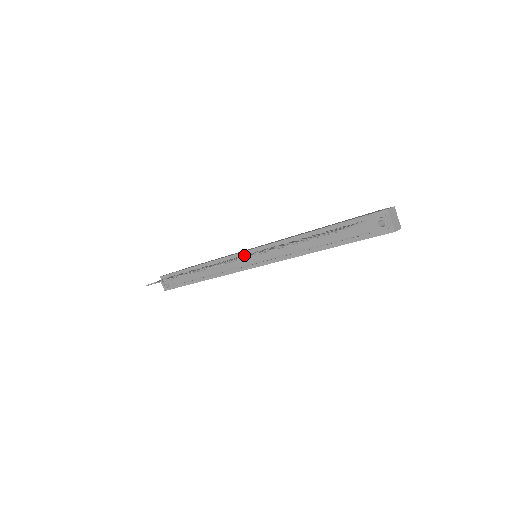
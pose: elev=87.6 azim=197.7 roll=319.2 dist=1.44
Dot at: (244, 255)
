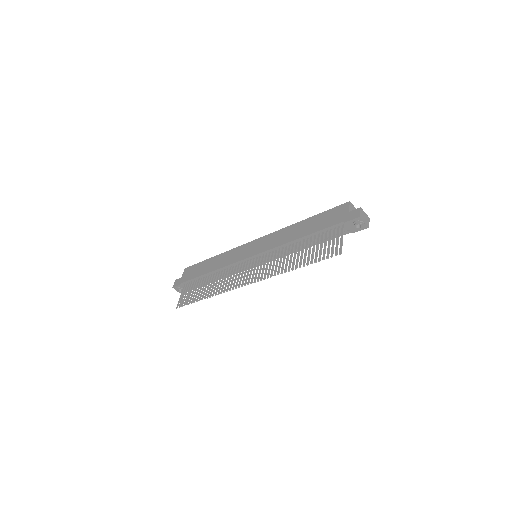
Dot at: (250, 264)
